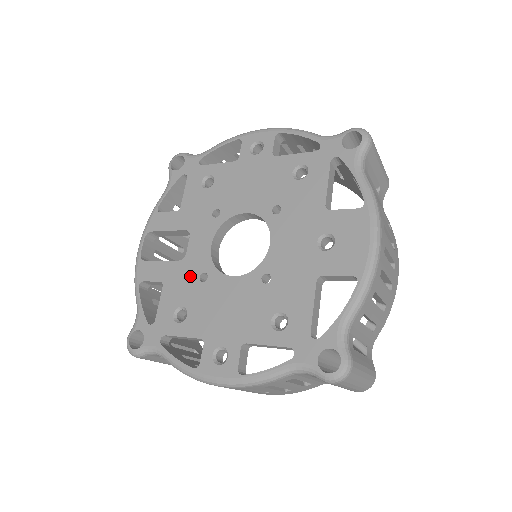
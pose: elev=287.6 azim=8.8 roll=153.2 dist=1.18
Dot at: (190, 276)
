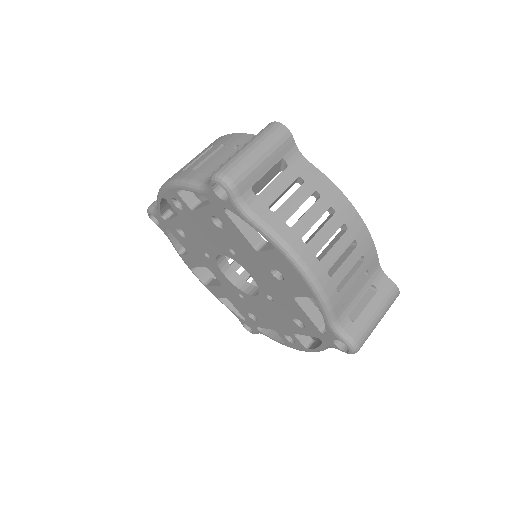
Dot at: (235, 295)
